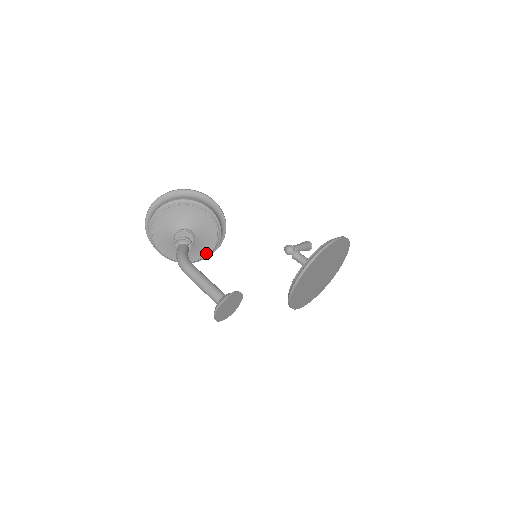
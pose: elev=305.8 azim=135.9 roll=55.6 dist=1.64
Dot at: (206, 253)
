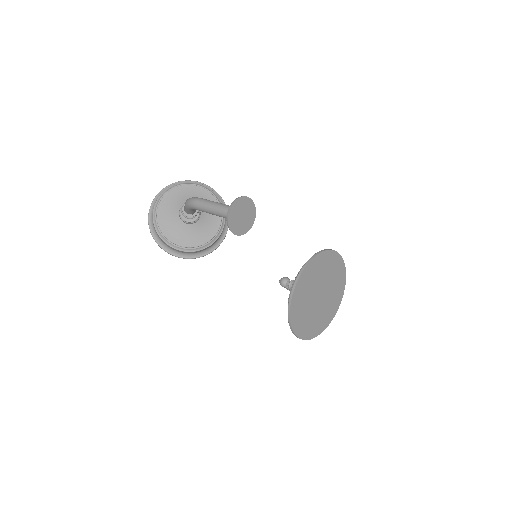
Dot at: (207, 240)
